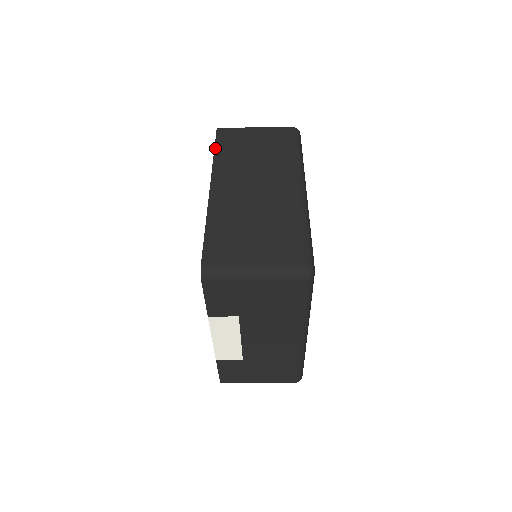
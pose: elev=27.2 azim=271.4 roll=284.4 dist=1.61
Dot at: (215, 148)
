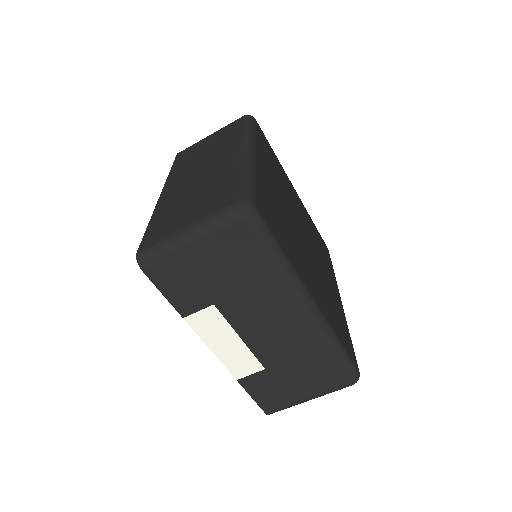
Dot at: (172, 166)
